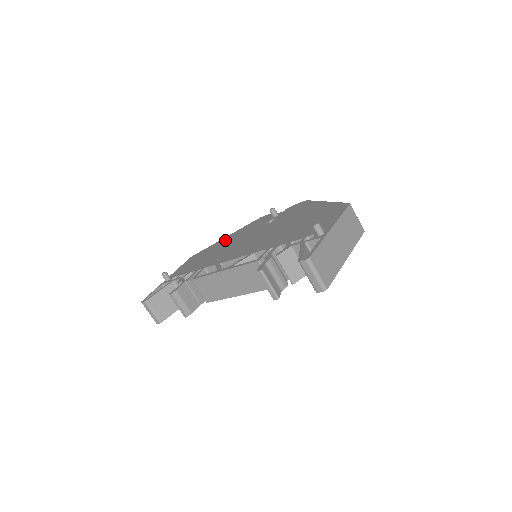
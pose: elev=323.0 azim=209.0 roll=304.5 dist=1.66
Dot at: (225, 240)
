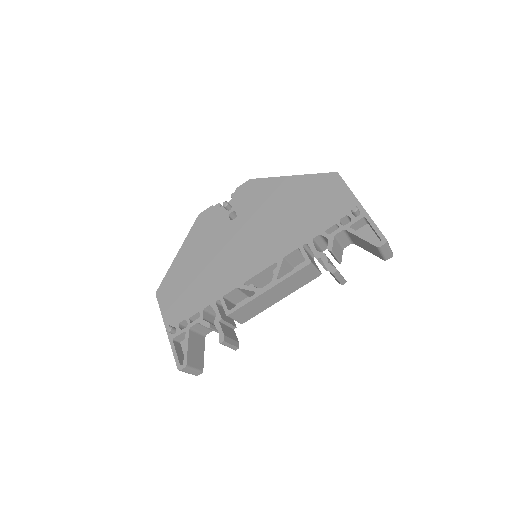
Dot at: (187, 257)
